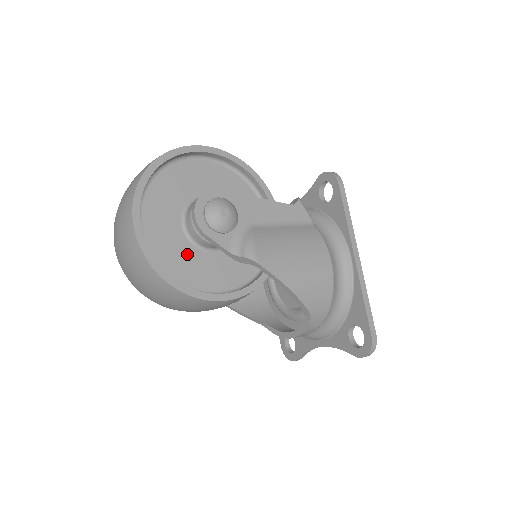
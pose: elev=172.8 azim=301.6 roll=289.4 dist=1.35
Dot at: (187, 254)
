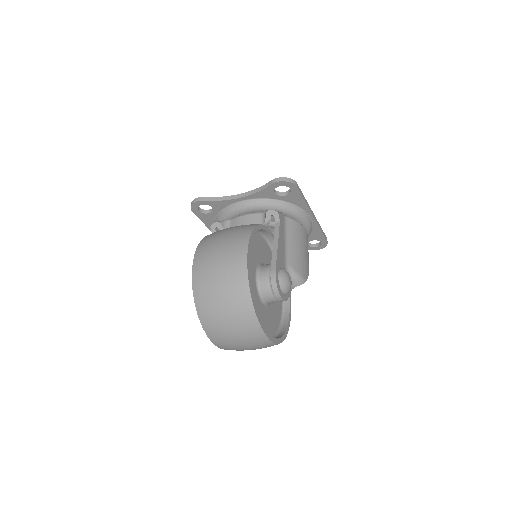
Dot at: (272, 312)
